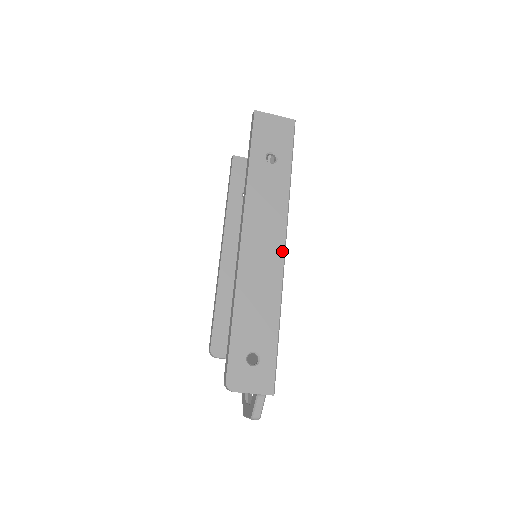
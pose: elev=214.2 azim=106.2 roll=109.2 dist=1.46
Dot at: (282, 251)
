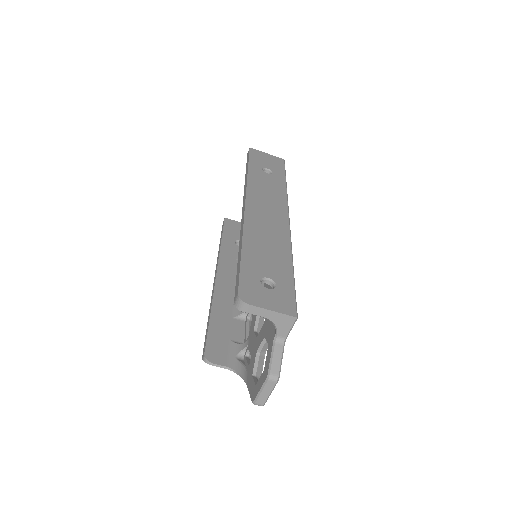
Dot at: (286, 220)
